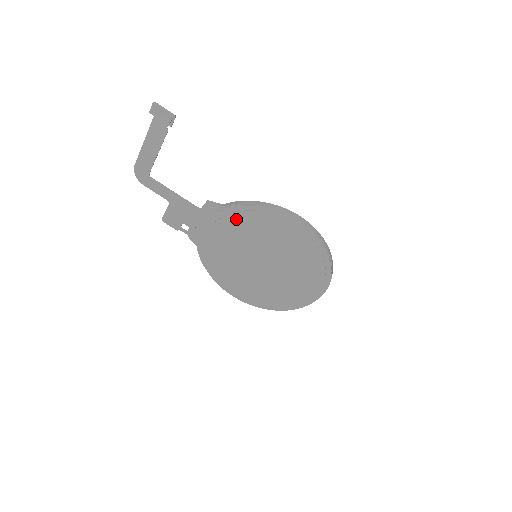
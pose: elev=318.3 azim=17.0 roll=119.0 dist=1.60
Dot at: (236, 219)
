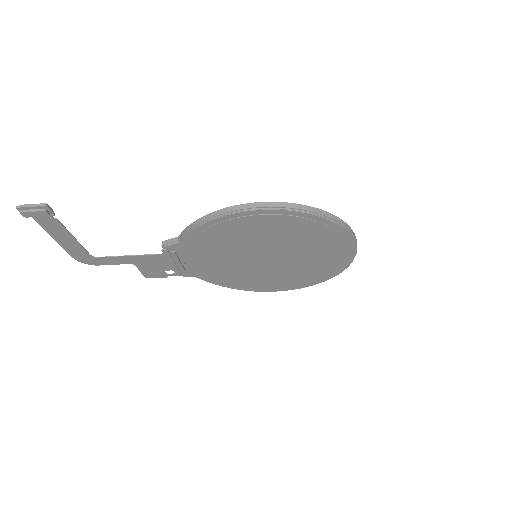
Dot at: (202, 243)
